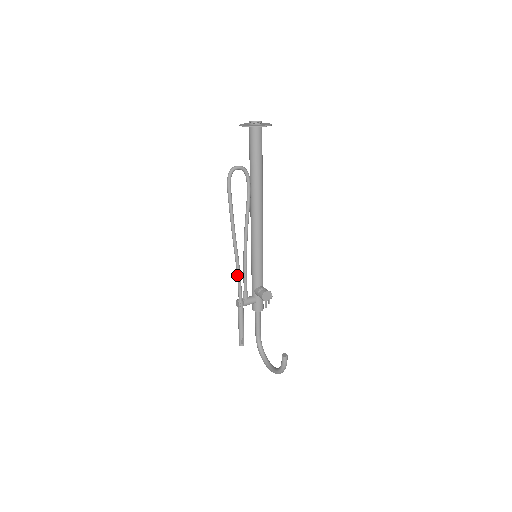
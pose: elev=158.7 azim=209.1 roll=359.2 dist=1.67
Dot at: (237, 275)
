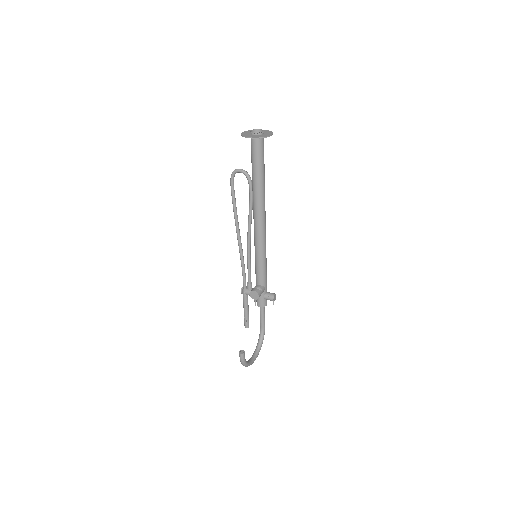
Dot at: (241, 265)
